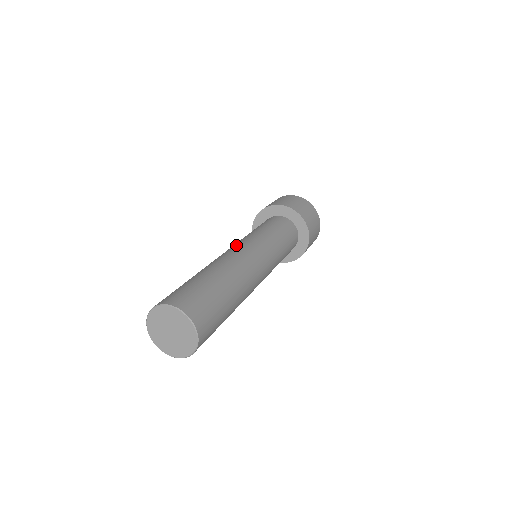
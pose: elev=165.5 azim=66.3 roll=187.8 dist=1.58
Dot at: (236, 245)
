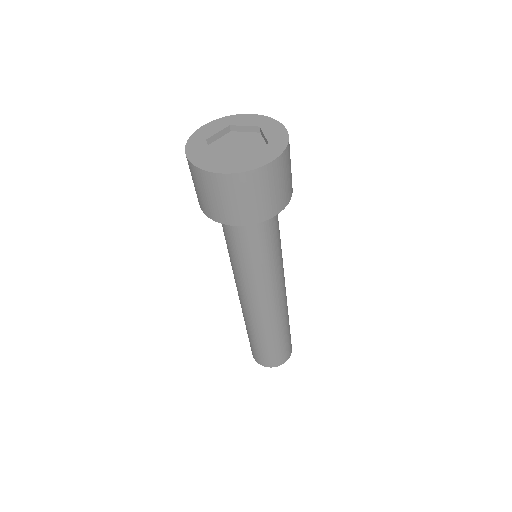
Dot at: (259, 298)
